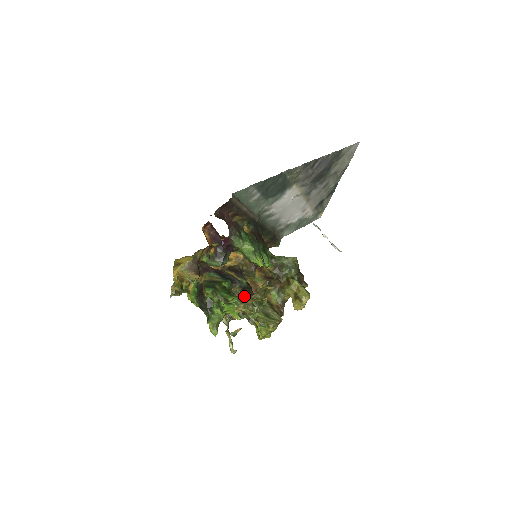
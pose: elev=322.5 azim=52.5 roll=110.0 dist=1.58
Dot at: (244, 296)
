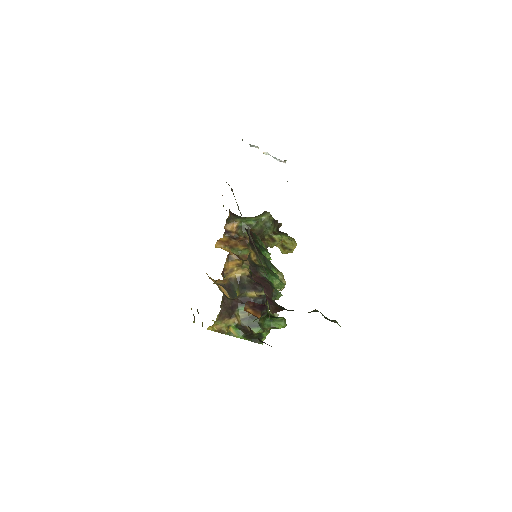
Dot at: occluded
